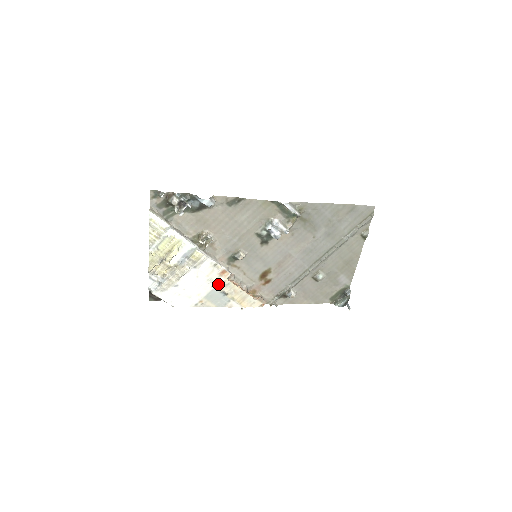
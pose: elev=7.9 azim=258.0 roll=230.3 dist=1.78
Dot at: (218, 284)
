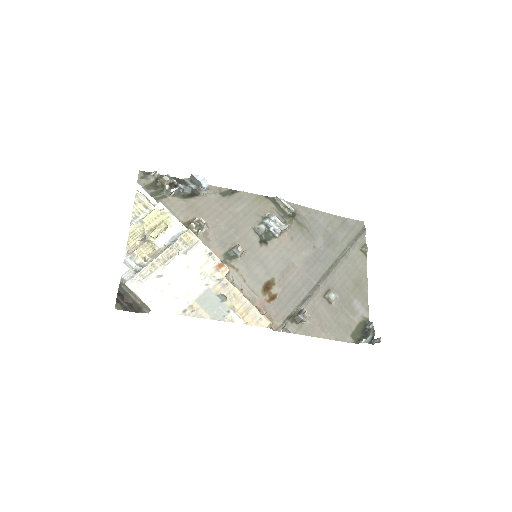
Dot at: (214, 282)
